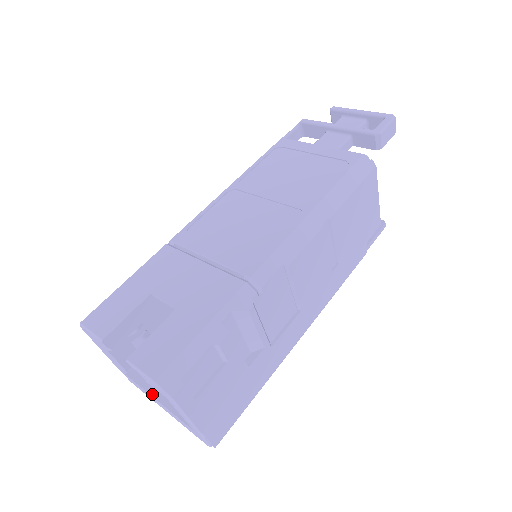
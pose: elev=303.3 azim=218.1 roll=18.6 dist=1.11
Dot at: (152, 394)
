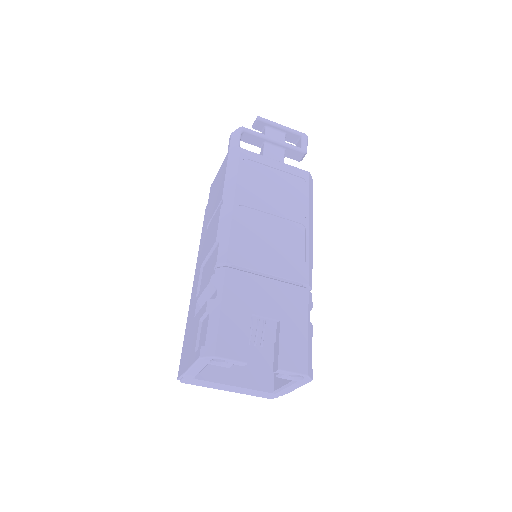
Dot at: (230, 384)
